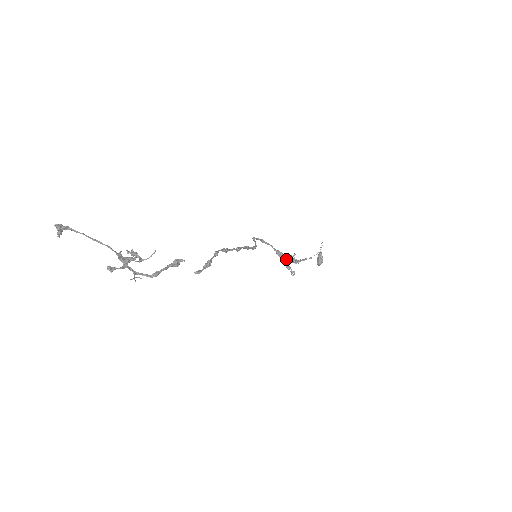
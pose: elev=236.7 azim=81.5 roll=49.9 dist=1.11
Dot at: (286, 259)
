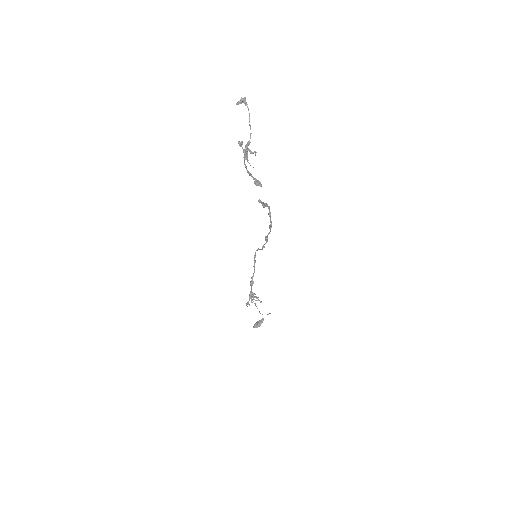
Dot at: occluded
